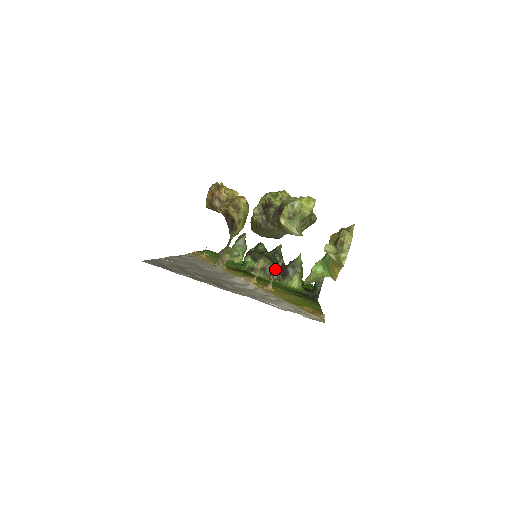
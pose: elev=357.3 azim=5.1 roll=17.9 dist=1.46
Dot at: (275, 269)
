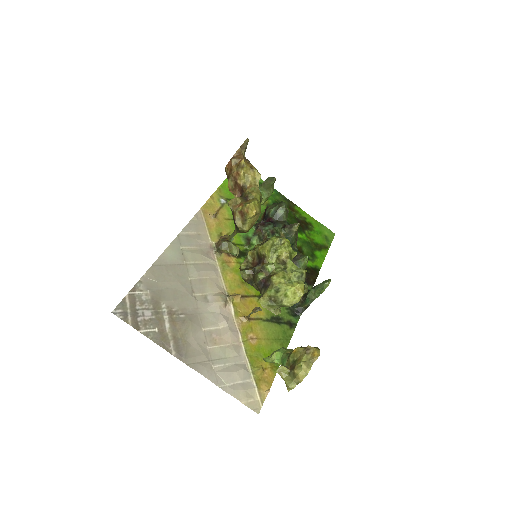
Dot at: (253, 311)
